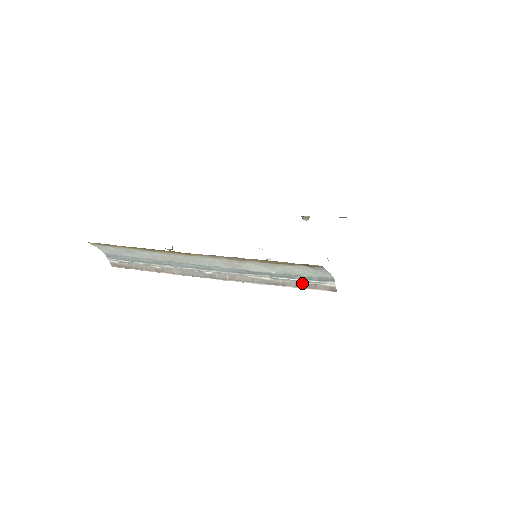
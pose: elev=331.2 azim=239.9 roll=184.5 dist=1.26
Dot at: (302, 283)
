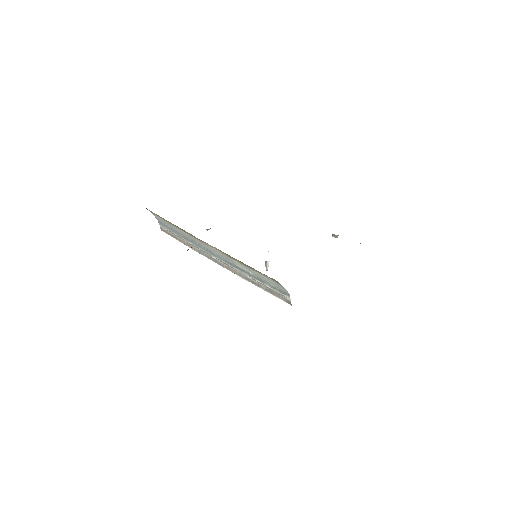
Dot at: (270, 289)
